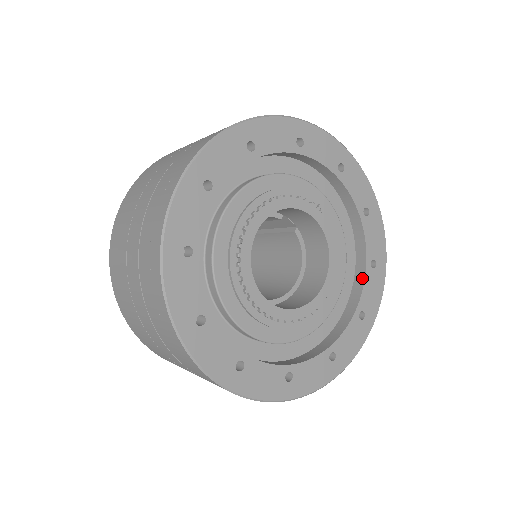
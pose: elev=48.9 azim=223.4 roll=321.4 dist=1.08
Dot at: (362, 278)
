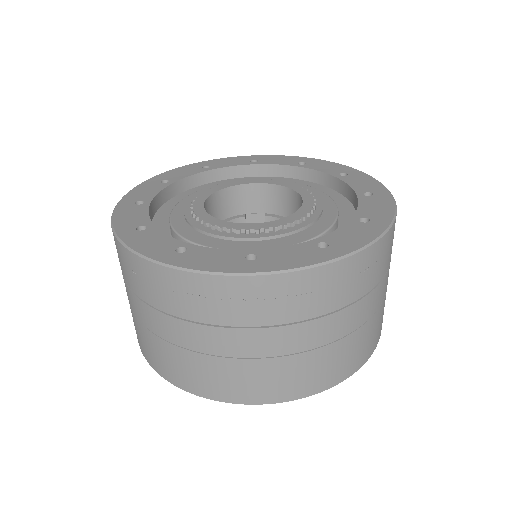
Dot at: (343, 185)
